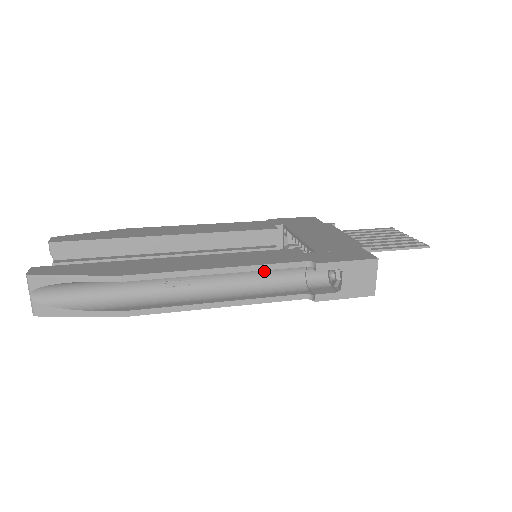
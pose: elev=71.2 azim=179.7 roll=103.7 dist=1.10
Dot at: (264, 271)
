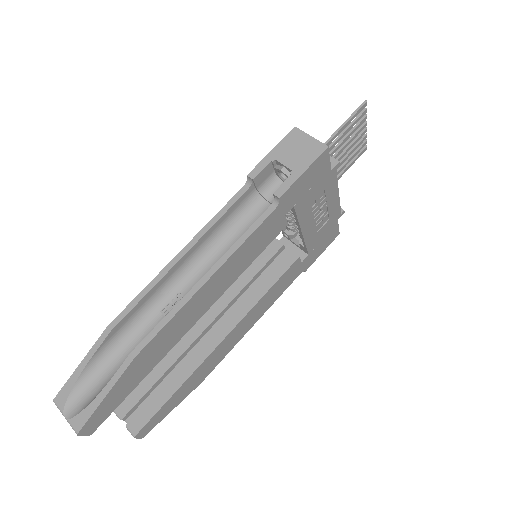
Dot at: (232, 232)
